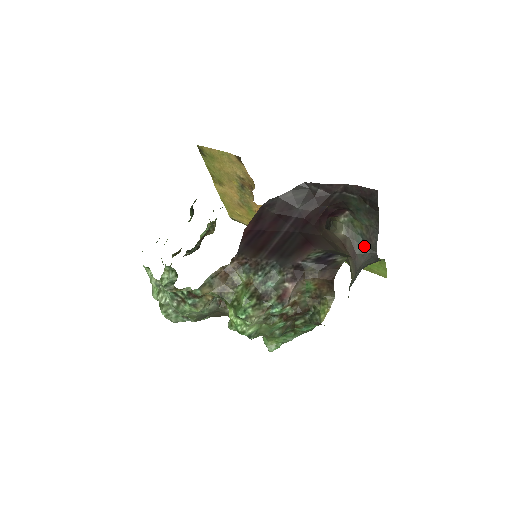
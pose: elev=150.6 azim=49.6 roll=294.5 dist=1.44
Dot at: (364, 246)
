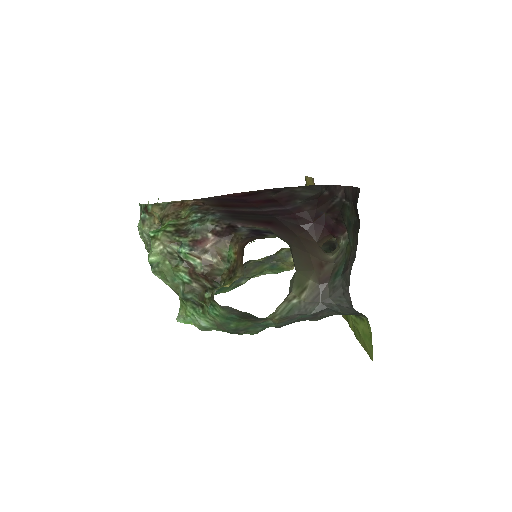
Dot at: (341, 276)
